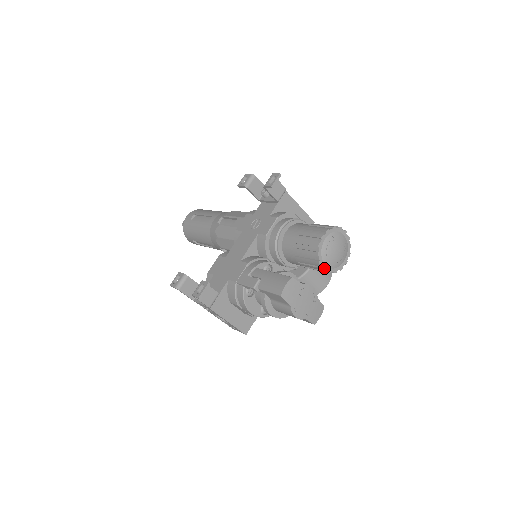
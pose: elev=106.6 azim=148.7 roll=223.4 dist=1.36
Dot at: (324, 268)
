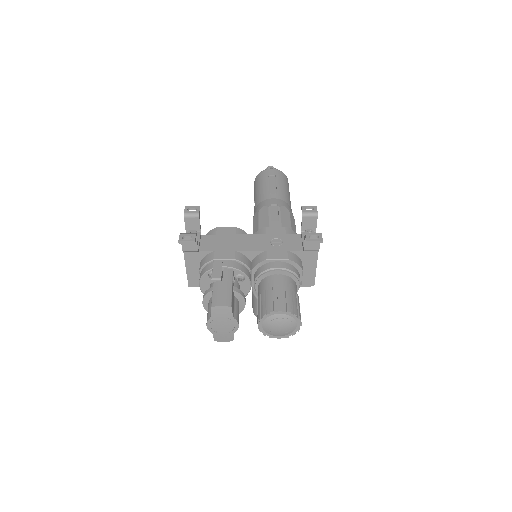
Dot at: (259, 325)
